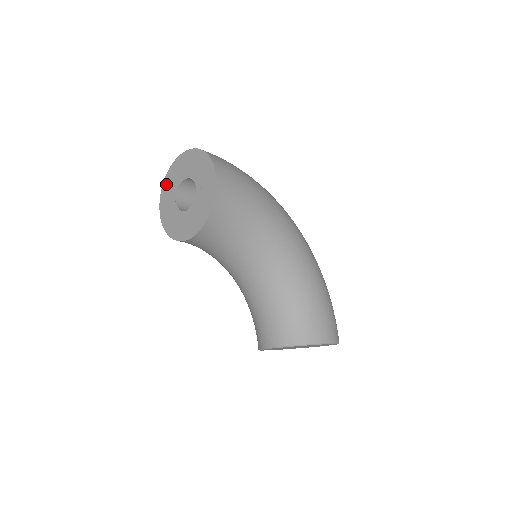
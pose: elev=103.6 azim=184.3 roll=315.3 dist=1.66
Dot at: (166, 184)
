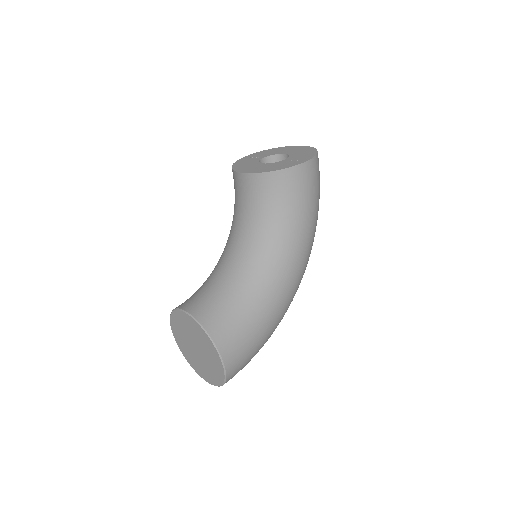
Dot at: (268, 150)
